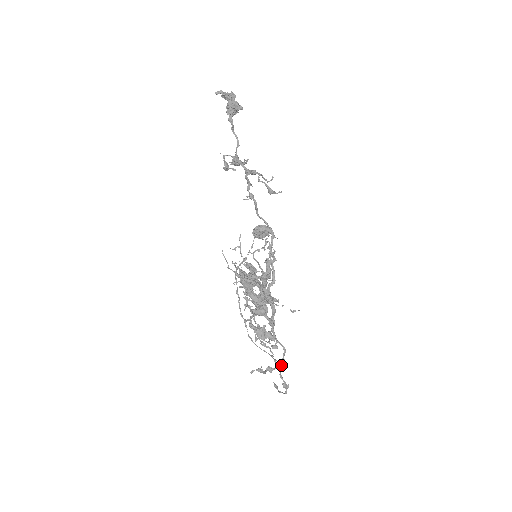
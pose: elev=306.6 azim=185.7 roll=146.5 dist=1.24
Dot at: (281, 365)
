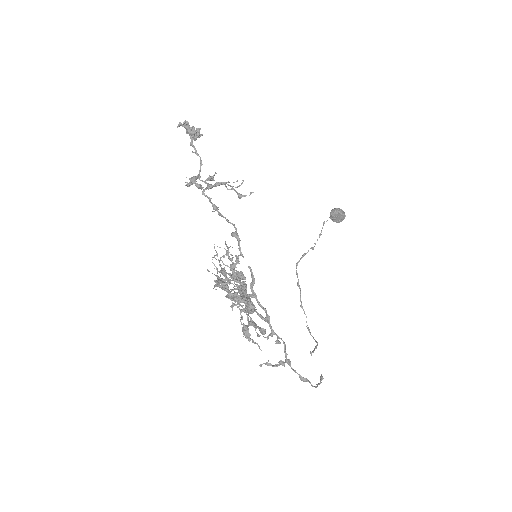
Dot at: (287, 359)
